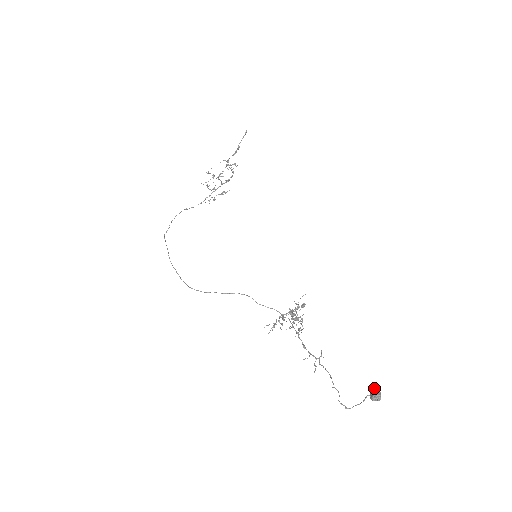
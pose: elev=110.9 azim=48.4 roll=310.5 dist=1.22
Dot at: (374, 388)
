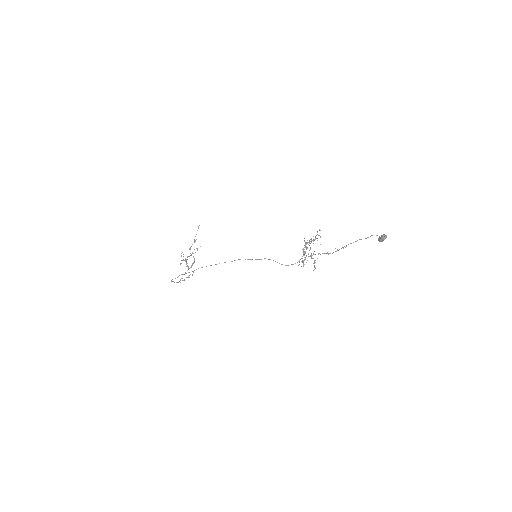
Dot at: (379, 238)
